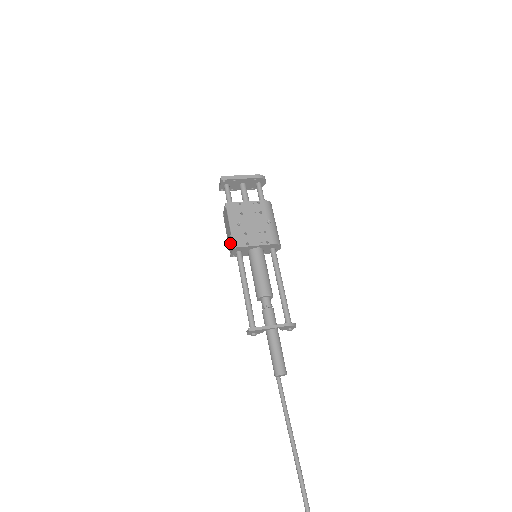
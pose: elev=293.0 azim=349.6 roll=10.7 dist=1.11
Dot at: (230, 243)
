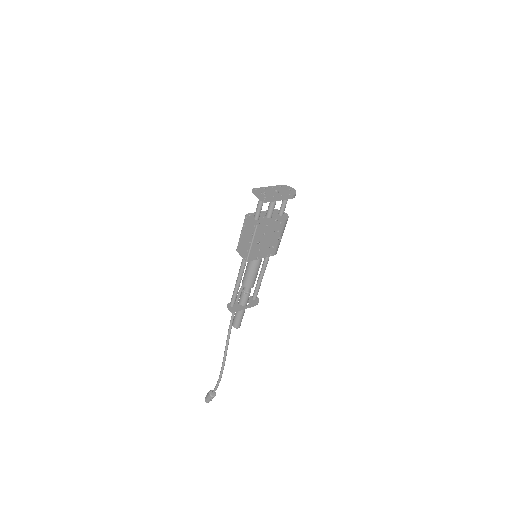
Dot at: (243, 250)
